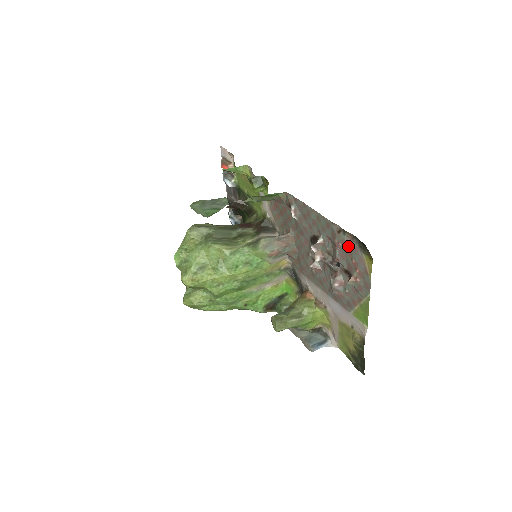
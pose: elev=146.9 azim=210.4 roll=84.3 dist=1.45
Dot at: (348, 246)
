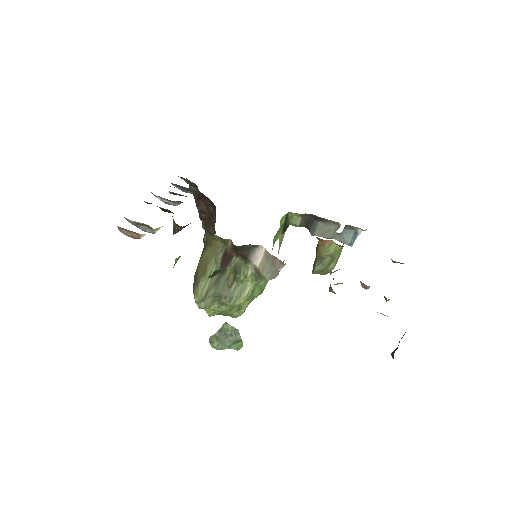
Dot at: occluded
